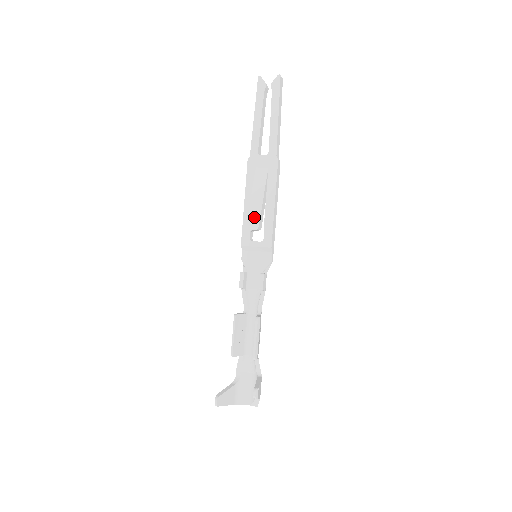
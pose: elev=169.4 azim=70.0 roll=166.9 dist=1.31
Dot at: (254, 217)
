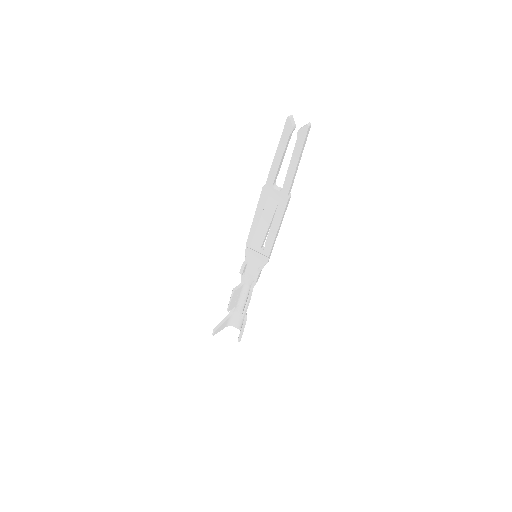
Dot at: (258, 240)
